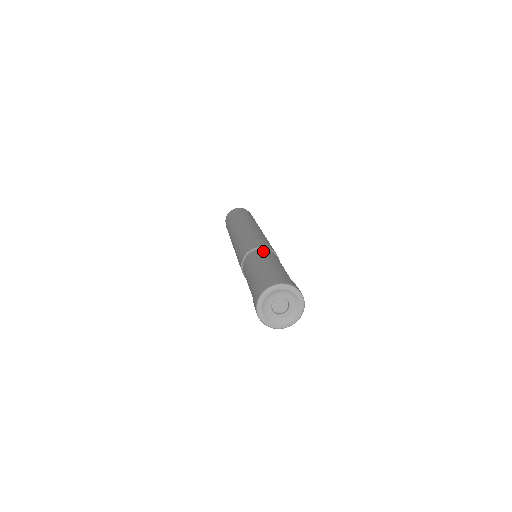
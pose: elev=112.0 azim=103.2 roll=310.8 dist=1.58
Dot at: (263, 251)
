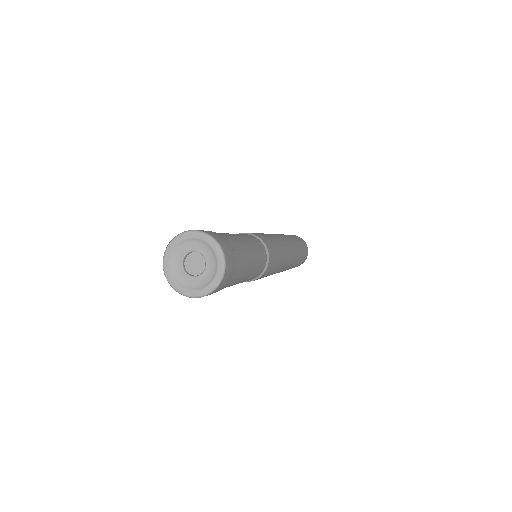
Dot at: (255, 238)
